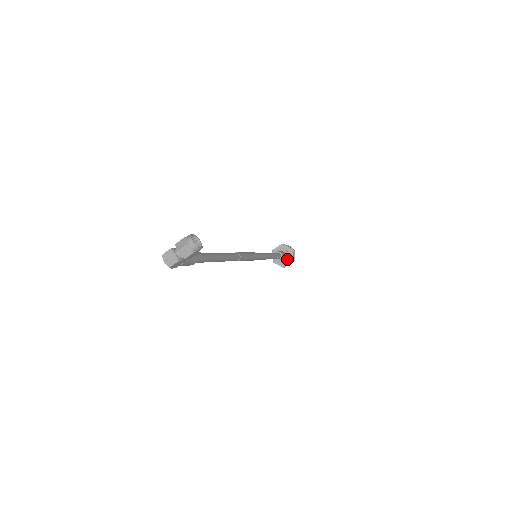
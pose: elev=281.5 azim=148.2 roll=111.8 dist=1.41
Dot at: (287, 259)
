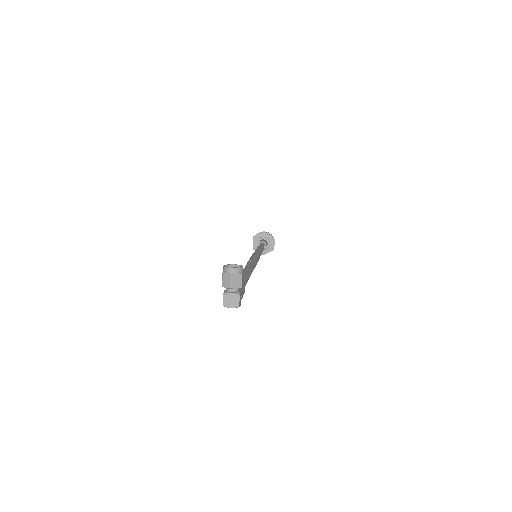
Dot at: (269, 242)
